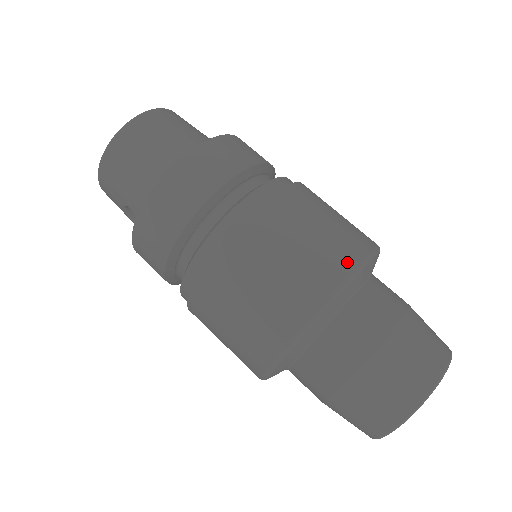
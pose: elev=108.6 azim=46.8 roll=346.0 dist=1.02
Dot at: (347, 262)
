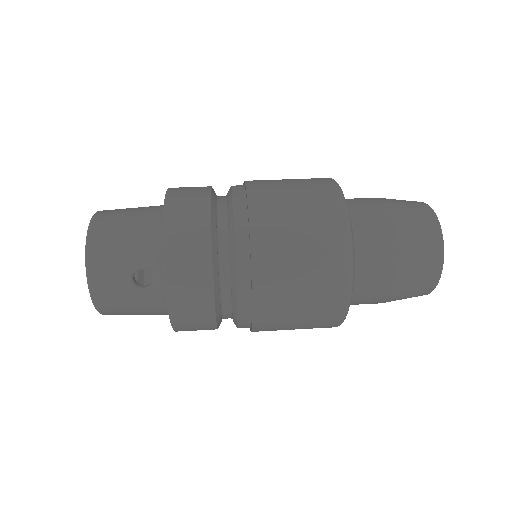
Dot at: (322, 178)
